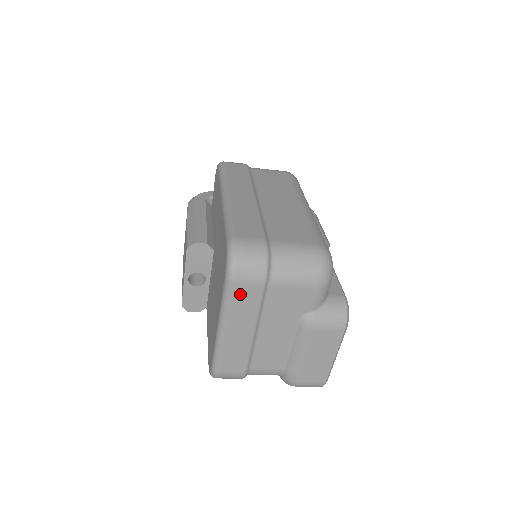
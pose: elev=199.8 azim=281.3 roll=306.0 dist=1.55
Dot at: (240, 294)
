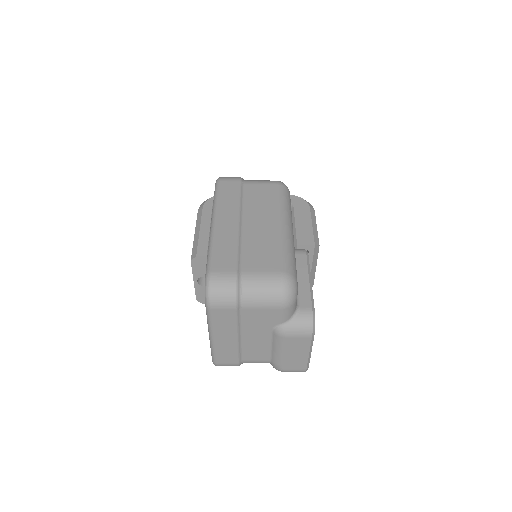
Dot at: (219, 316)
